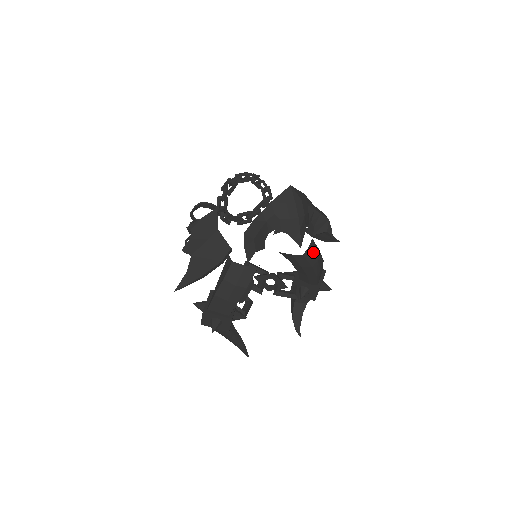
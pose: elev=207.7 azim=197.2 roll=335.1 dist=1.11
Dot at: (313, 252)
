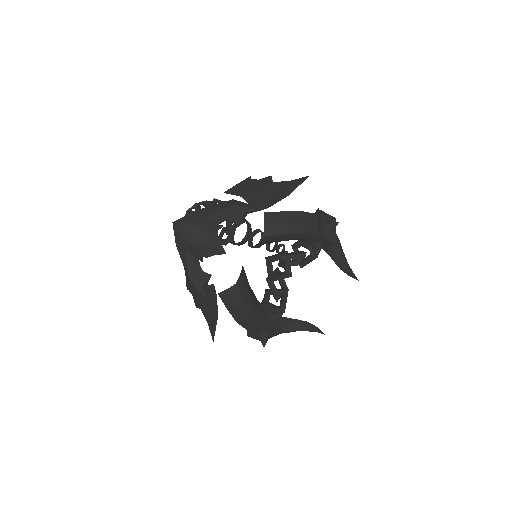
Dot at: (274, 222)
